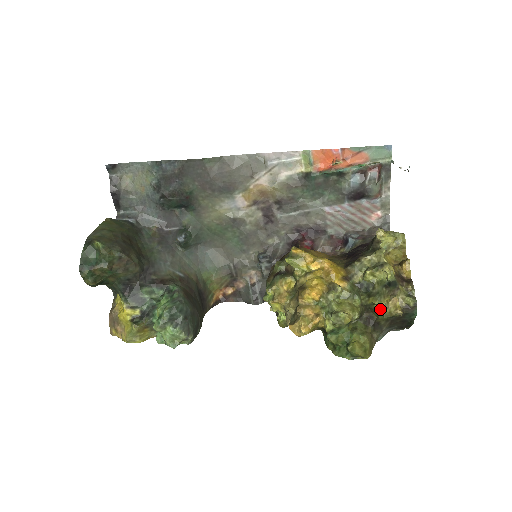
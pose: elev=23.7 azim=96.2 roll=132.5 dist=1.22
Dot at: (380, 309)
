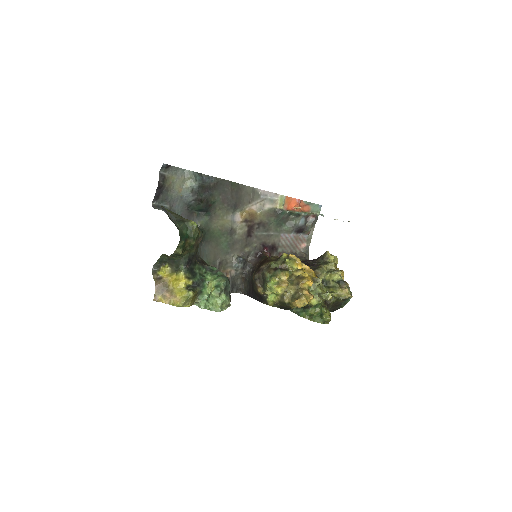
Dot at: (336, 295)
